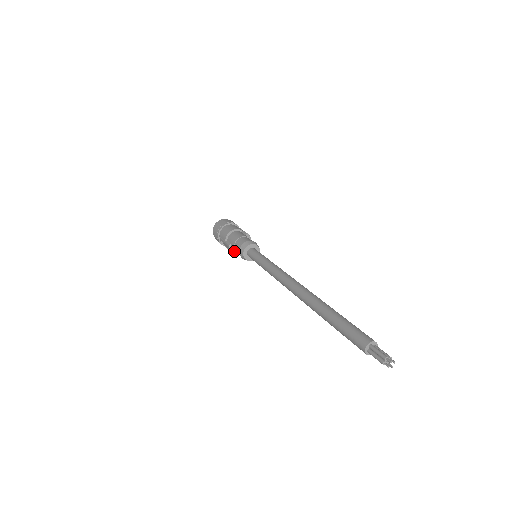
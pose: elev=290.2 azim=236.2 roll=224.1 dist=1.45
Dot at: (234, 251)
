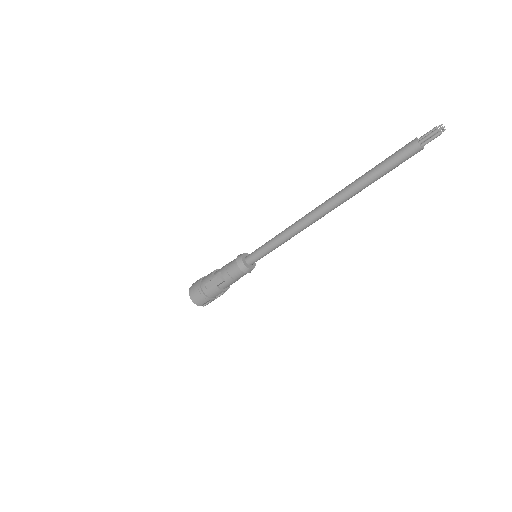
Dot at: (224, 280)
